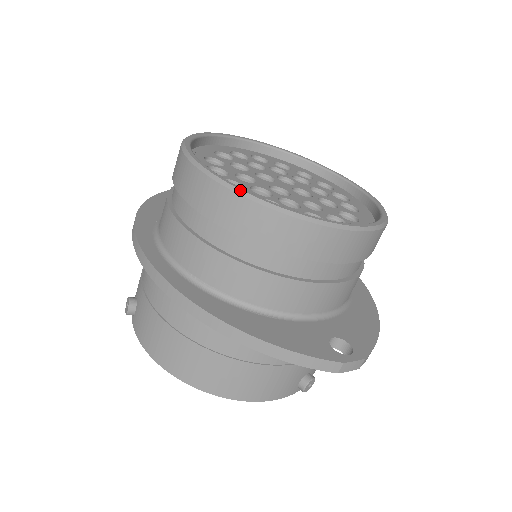
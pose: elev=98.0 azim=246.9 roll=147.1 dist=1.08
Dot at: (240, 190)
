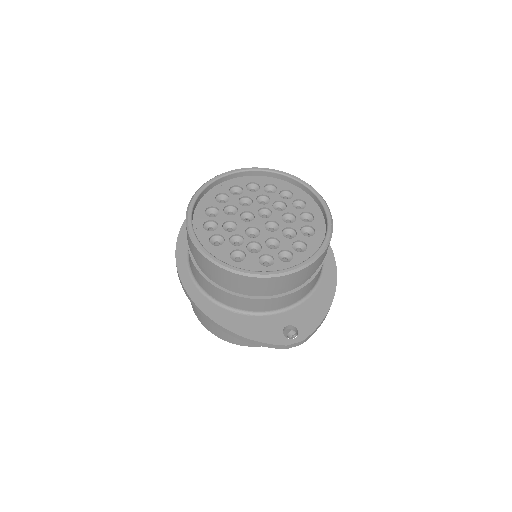
Dot at: (212, 259)
